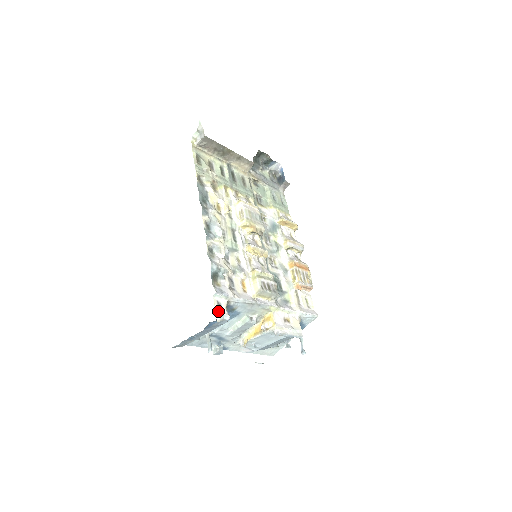
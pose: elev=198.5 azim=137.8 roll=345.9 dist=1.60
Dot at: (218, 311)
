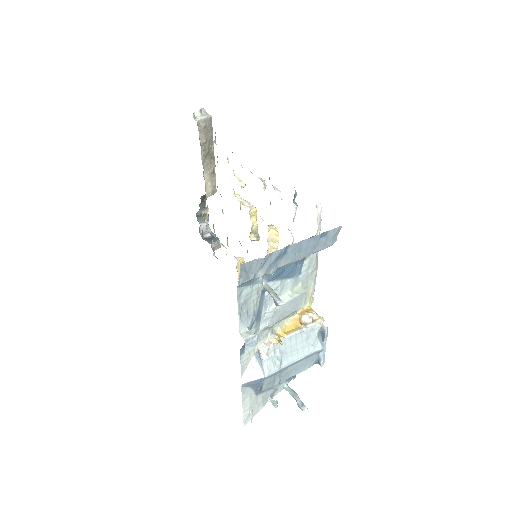
Dot at: occluded
